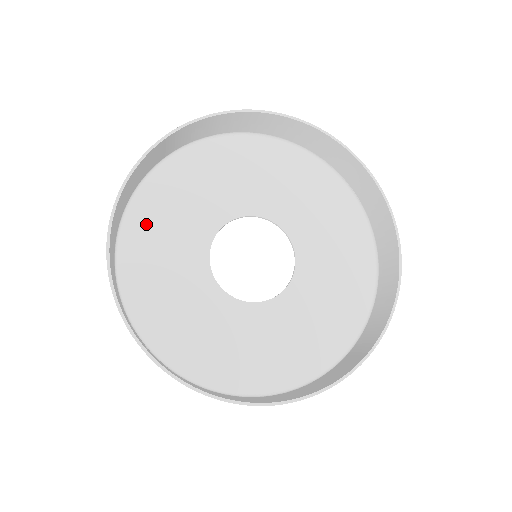
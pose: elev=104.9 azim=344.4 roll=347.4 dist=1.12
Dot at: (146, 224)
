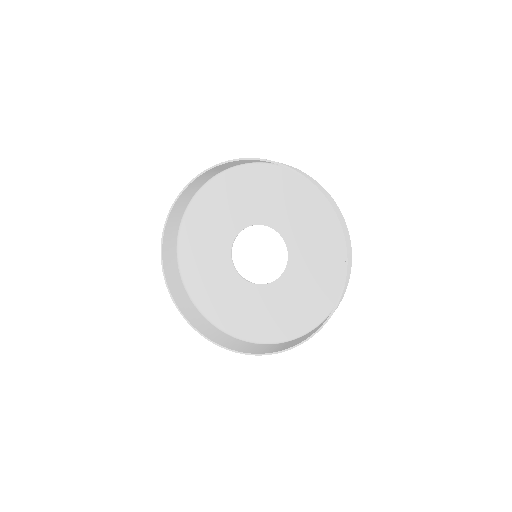
Dot at: (206, 205)
